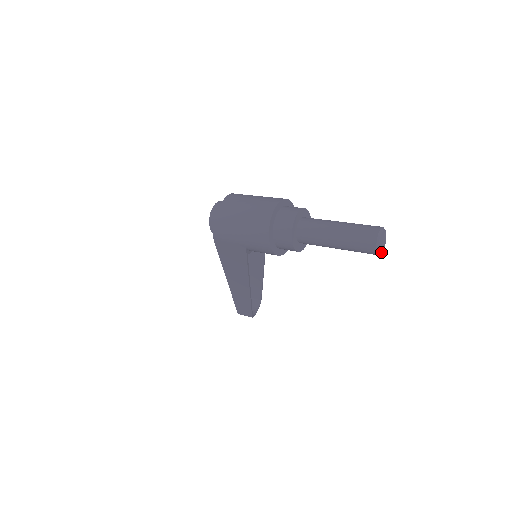
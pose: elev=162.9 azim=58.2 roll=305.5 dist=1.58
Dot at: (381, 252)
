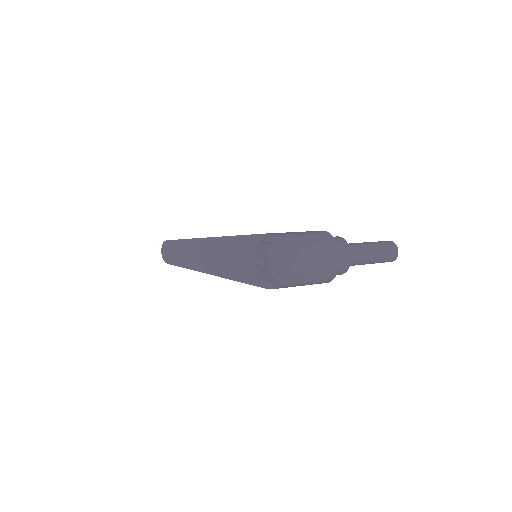
Dot at: occluded
